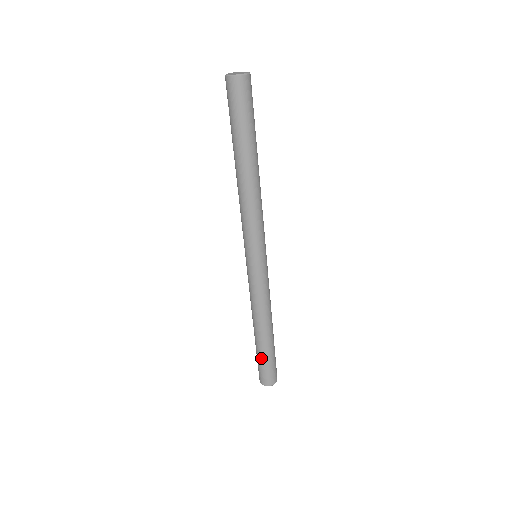
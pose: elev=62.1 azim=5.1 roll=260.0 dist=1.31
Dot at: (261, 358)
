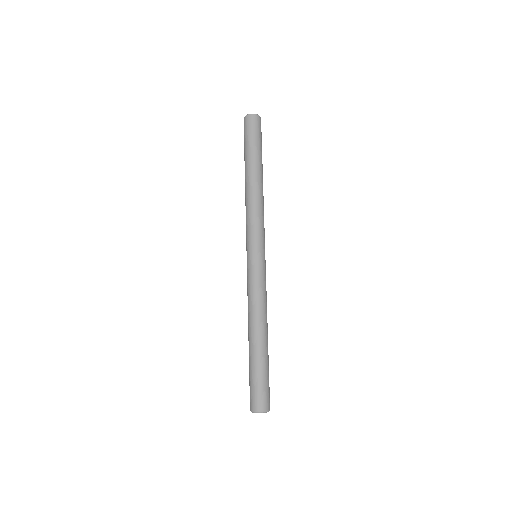
Dot at: (261, 370)
